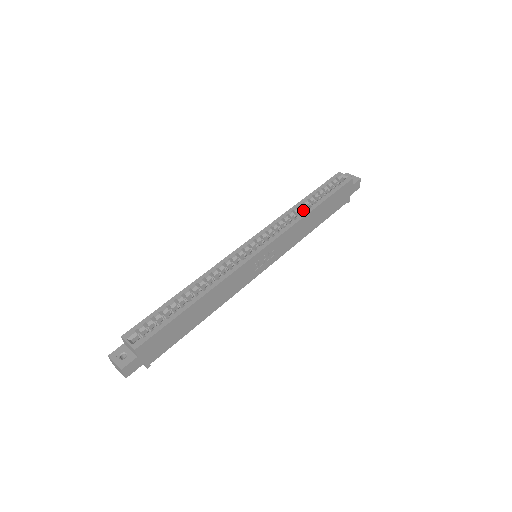
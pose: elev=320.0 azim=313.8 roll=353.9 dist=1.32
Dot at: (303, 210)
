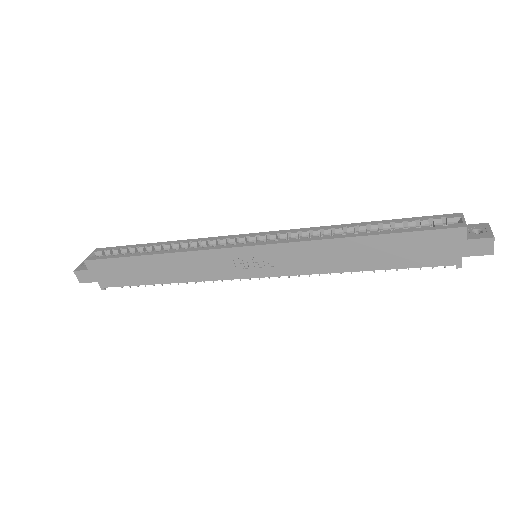
Dot at: occluded
